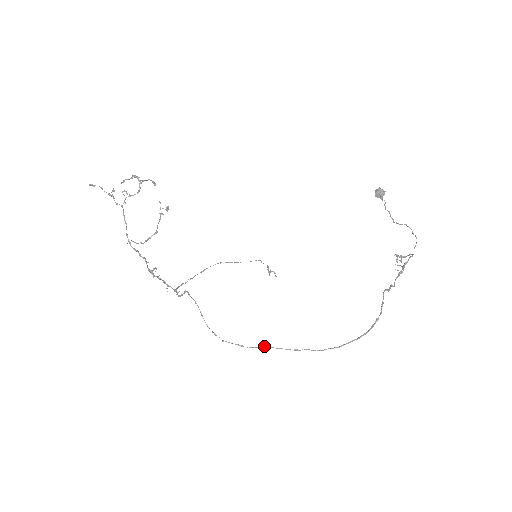
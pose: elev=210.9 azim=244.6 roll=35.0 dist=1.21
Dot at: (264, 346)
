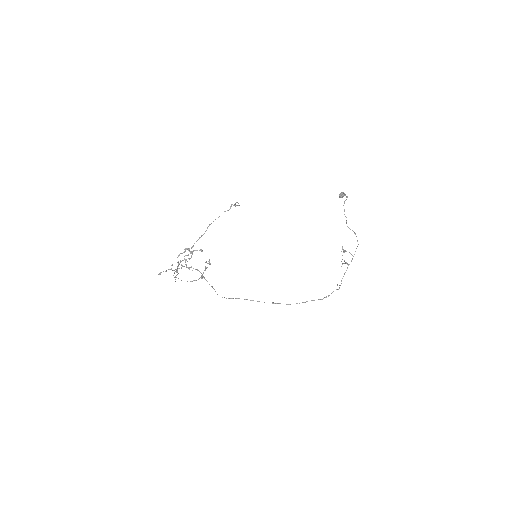
Dot at: (253, 300)
